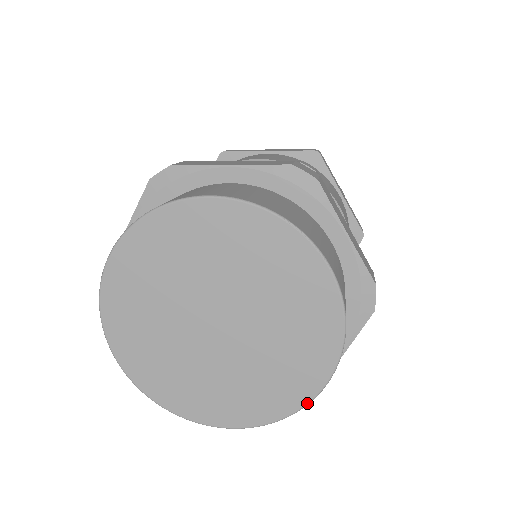
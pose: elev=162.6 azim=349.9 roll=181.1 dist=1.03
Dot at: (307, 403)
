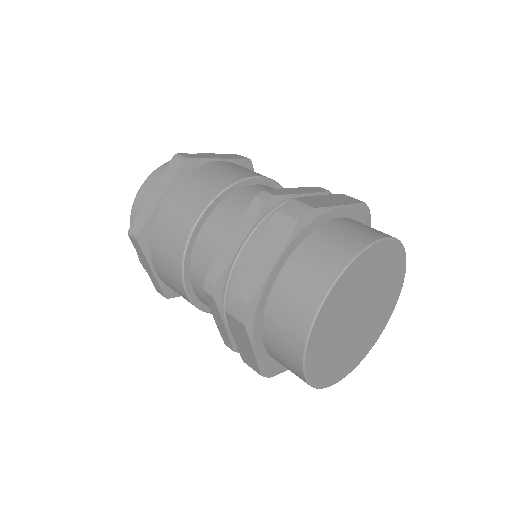
Dot at: occluded
